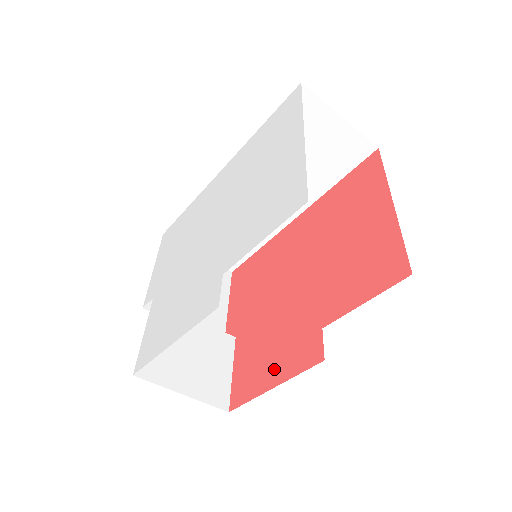
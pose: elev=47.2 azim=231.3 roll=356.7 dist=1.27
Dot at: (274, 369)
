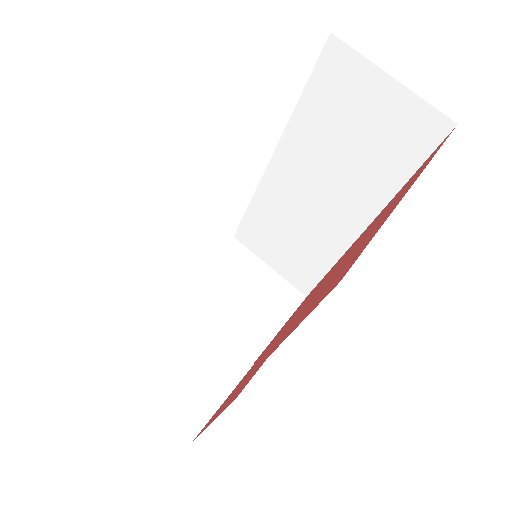
Dot at: (227, 402)
